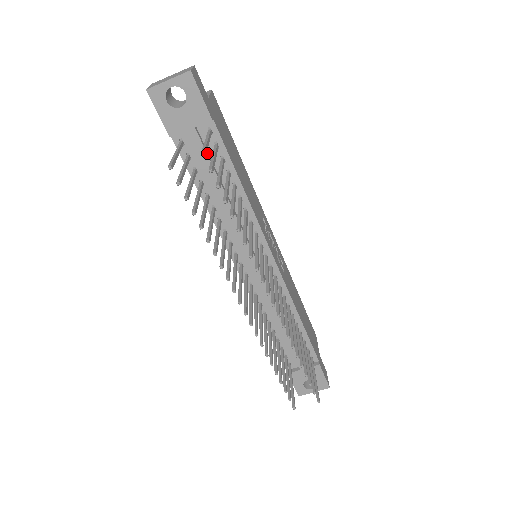
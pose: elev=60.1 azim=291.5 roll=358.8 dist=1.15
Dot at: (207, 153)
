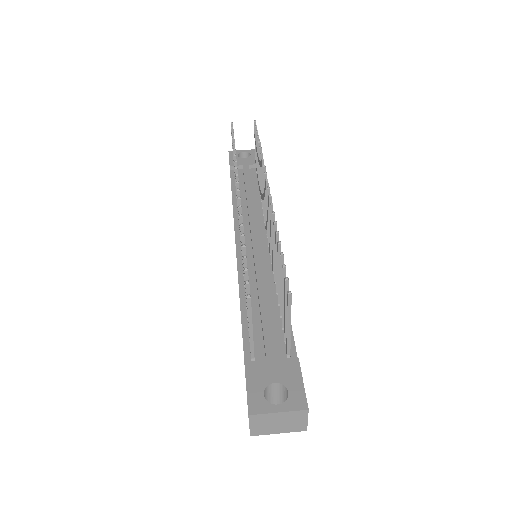
Dot at: (250, 176)
